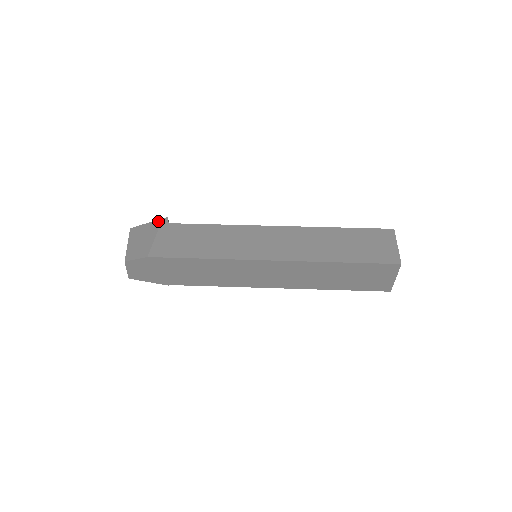
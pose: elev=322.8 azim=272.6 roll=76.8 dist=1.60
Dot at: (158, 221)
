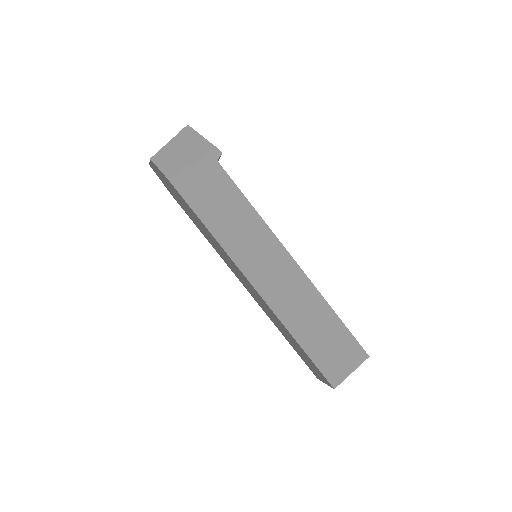
Dot at: (212, 148)
